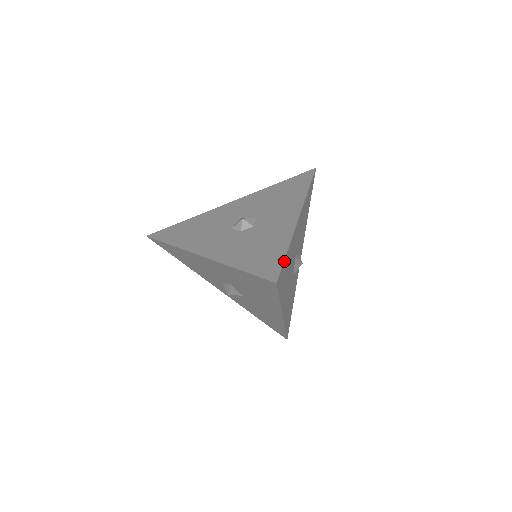
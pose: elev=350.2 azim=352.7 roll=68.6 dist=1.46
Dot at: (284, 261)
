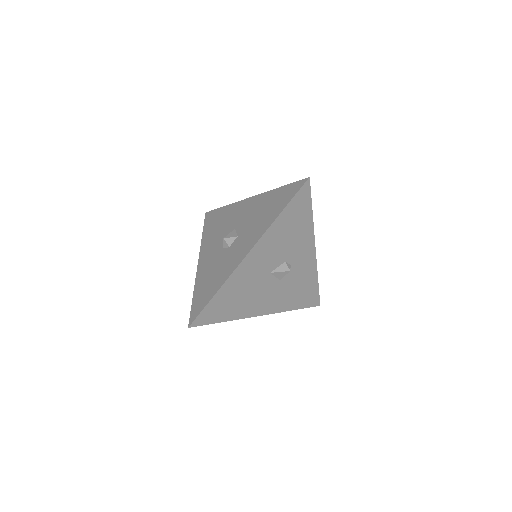
Dot at: (207, 306)
